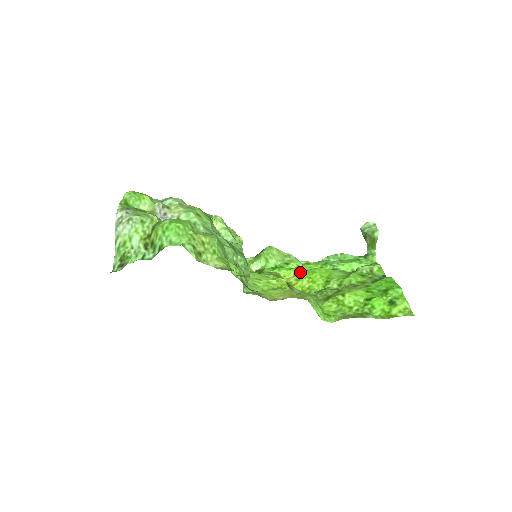
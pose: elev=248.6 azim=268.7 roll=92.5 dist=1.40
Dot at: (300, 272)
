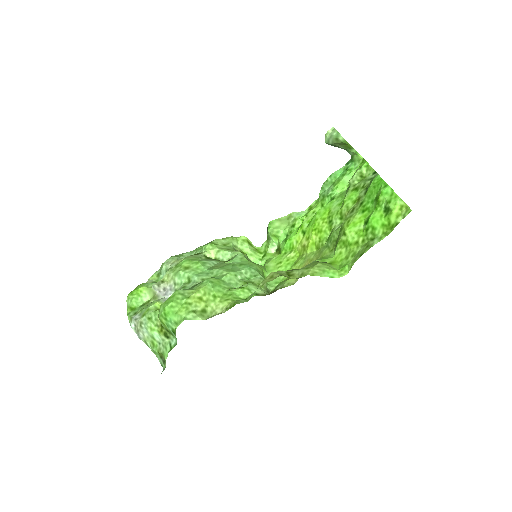
Dot at: (306, 228)
